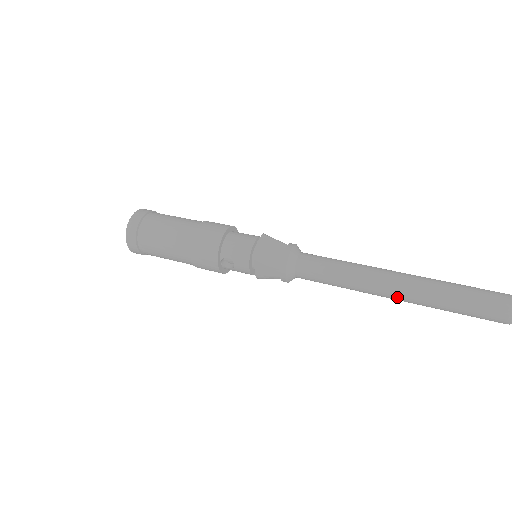
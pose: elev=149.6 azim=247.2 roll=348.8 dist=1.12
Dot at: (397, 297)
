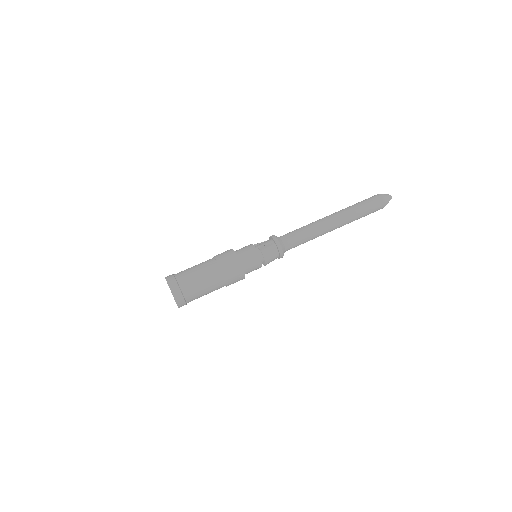
Dot at: occluded
